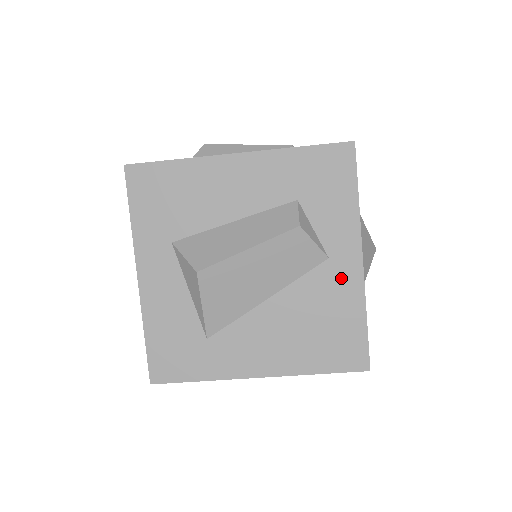
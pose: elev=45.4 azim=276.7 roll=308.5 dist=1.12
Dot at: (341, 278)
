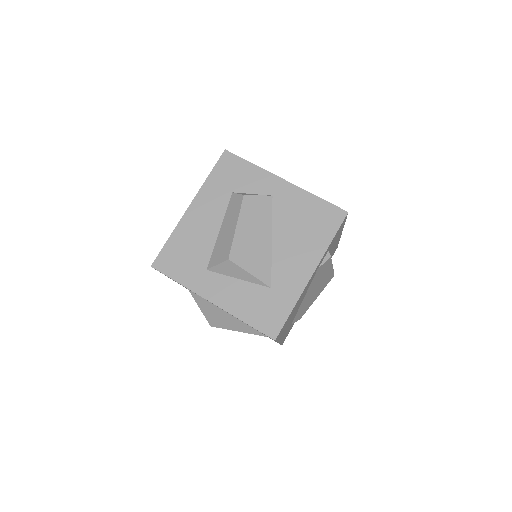
Dot at: (287, 196)
